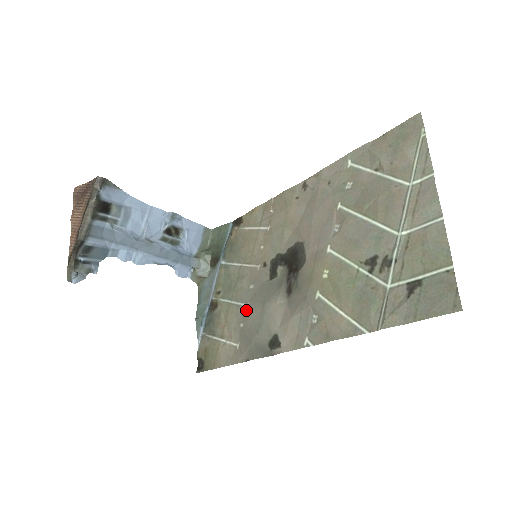
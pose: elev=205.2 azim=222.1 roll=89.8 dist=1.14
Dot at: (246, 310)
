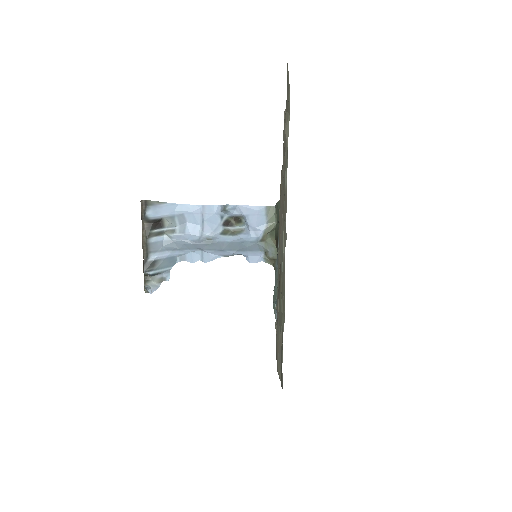
Dot at: occluded
